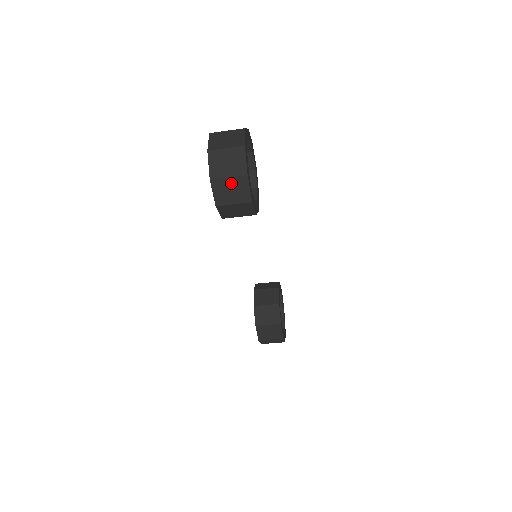
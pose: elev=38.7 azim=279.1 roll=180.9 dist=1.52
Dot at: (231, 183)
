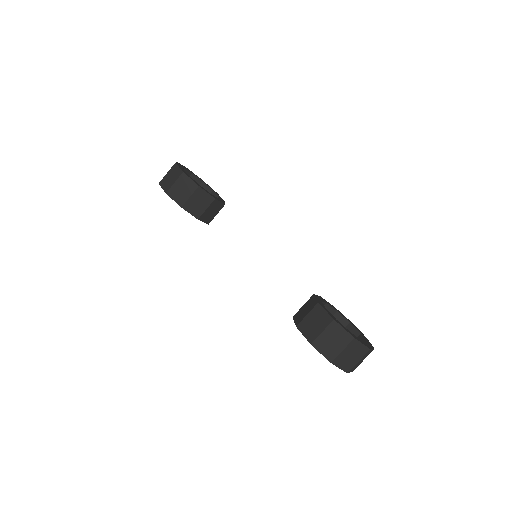
Dot at: (169, 175)
